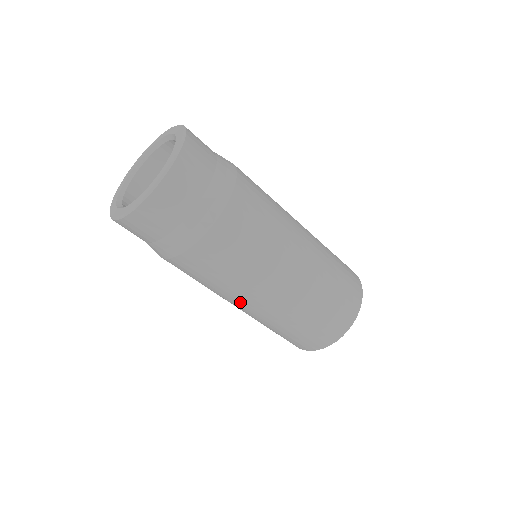
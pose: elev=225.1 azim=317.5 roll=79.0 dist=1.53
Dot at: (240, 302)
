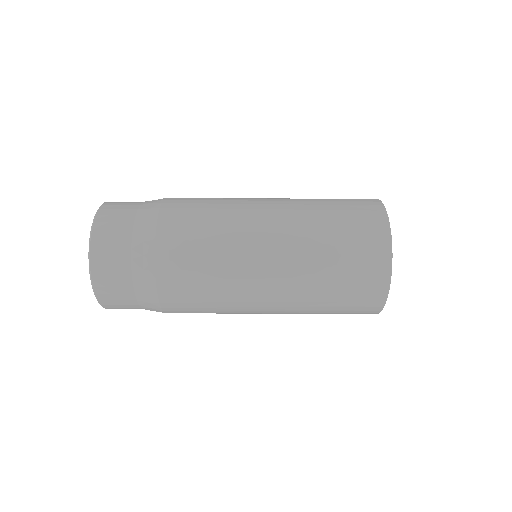
Dot at: (255, 282)
